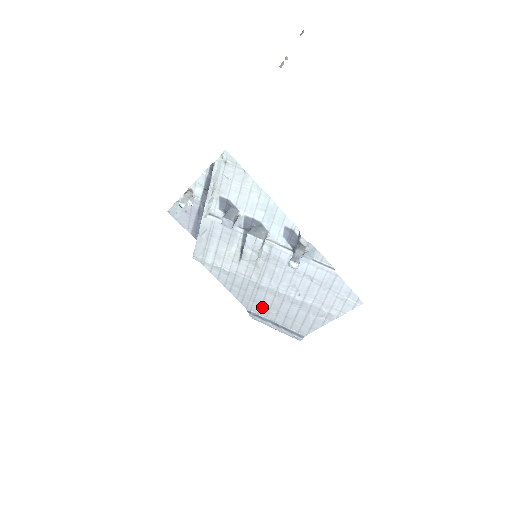
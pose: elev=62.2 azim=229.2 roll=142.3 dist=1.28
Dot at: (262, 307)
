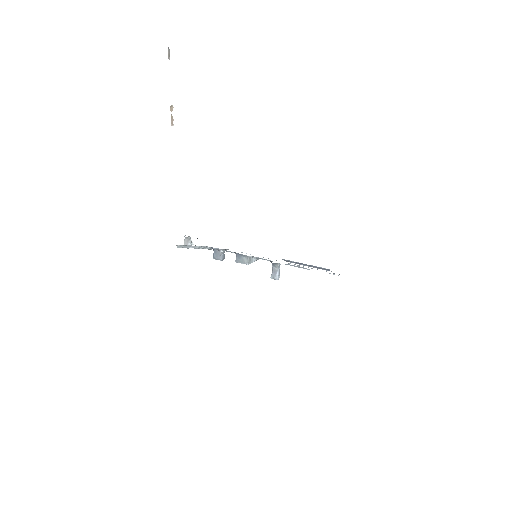
Dot at: occluded
